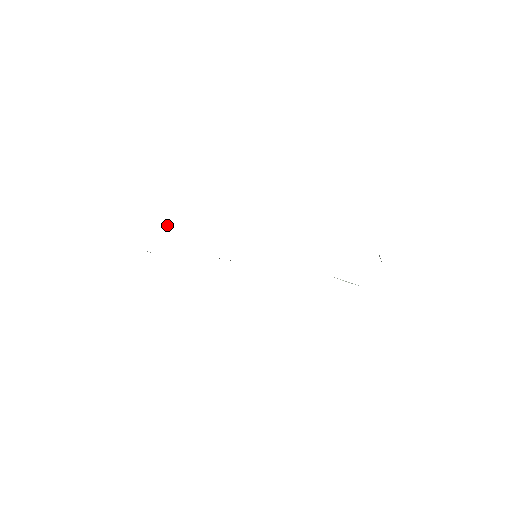
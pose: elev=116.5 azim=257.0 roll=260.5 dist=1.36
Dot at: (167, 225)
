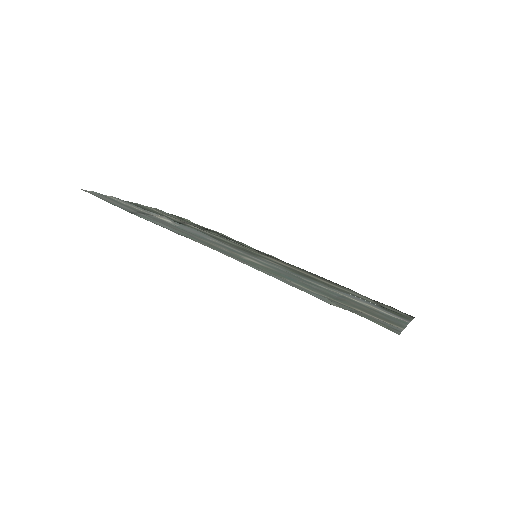
Dot at: (164, 216)
